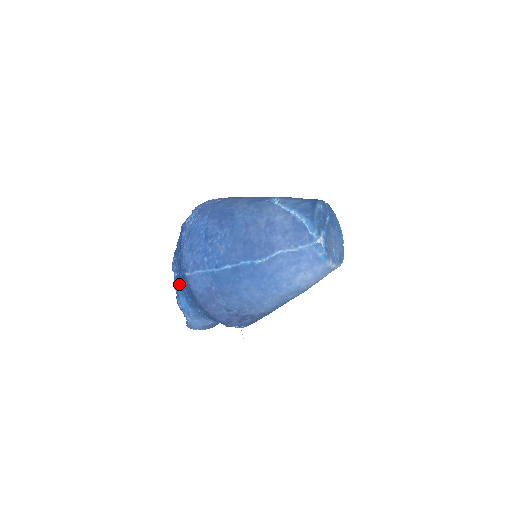
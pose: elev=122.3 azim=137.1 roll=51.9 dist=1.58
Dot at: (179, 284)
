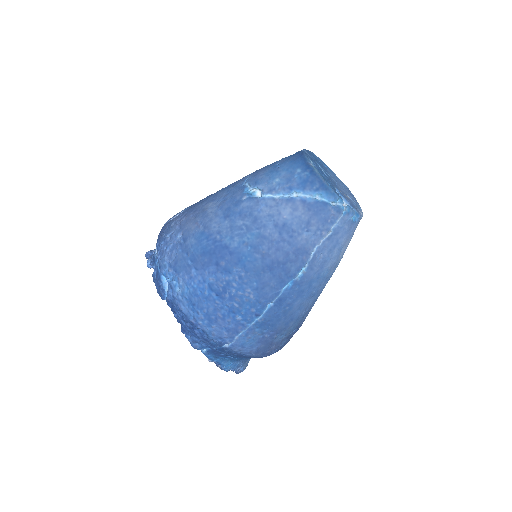
Dot at: (216, 356)
